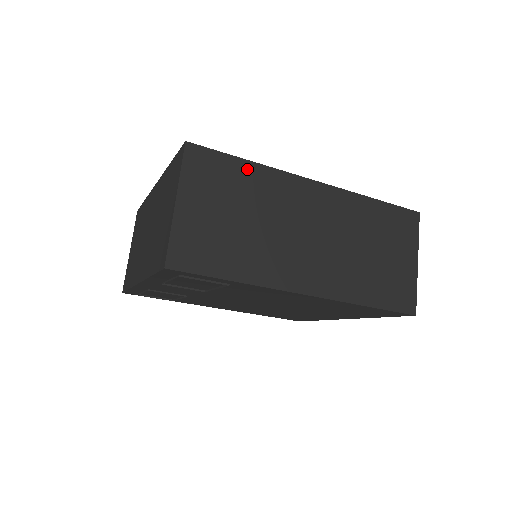
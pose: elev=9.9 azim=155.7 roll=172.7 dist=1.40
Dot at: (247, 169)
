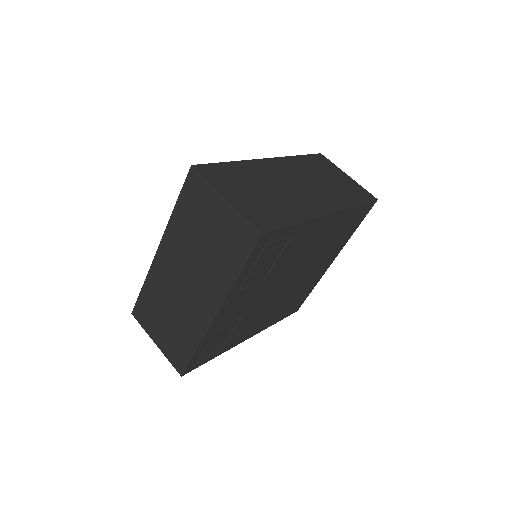
Dot at: (234, 166)
